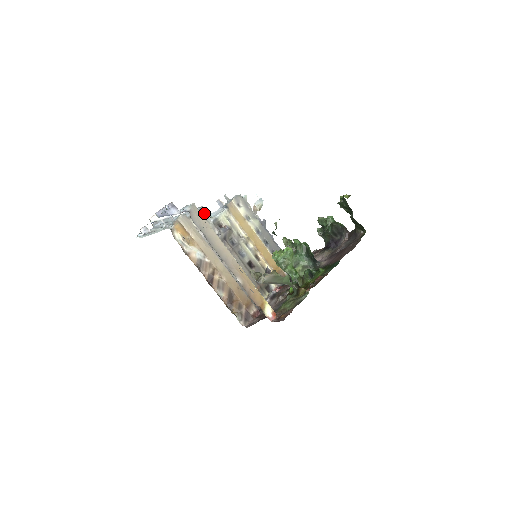
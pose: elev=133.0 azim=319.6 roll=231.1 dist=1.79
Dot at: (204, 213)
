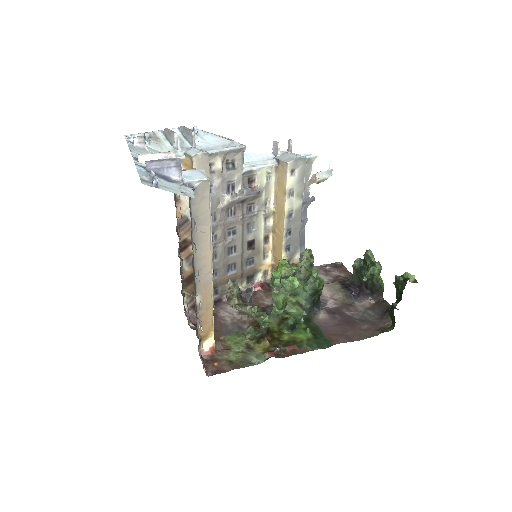
Dot at: (241, 156)
